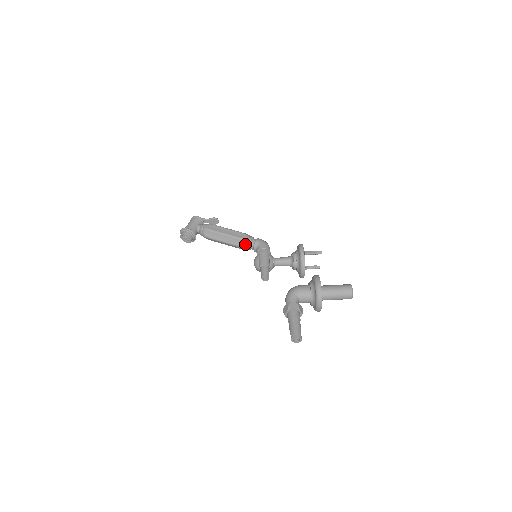
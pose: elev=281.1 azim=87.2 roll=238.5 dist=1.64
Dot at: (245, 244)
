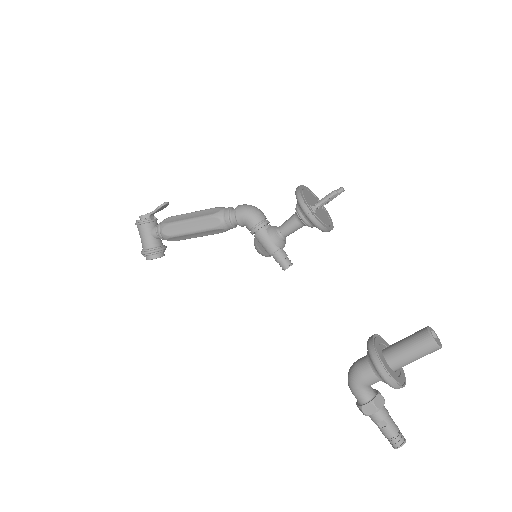
Dot at: (227, 229)
